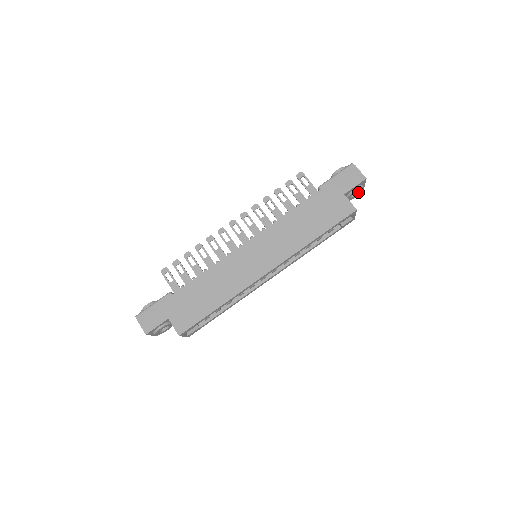
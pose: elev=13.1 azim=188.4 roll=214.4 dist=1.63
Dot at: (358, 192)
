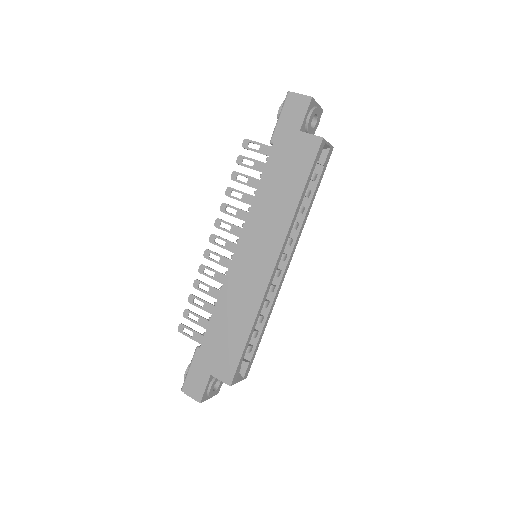
Dot at: (316, 117)
